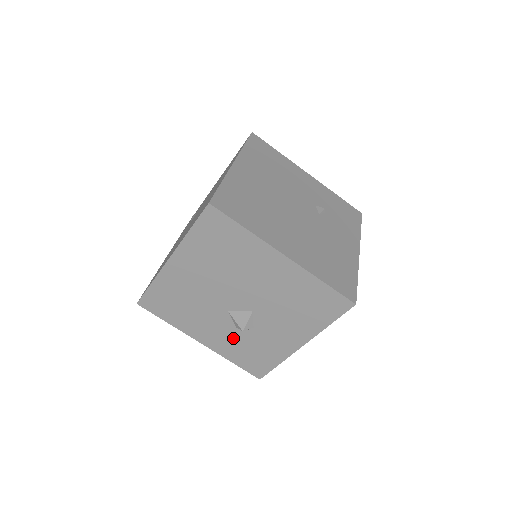
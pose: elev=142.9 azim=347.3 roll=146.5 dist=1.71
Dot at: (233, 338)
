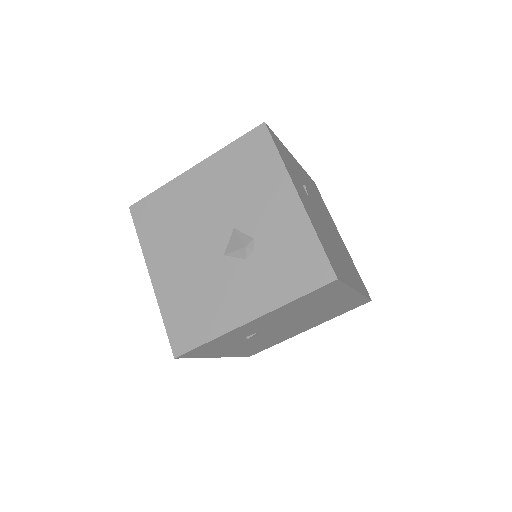
Dot at: (259, 273)
